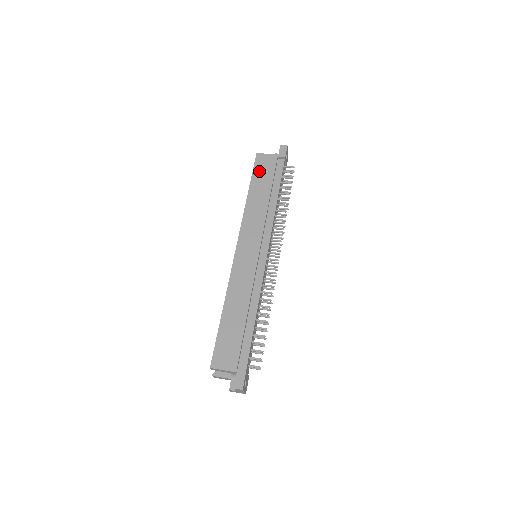
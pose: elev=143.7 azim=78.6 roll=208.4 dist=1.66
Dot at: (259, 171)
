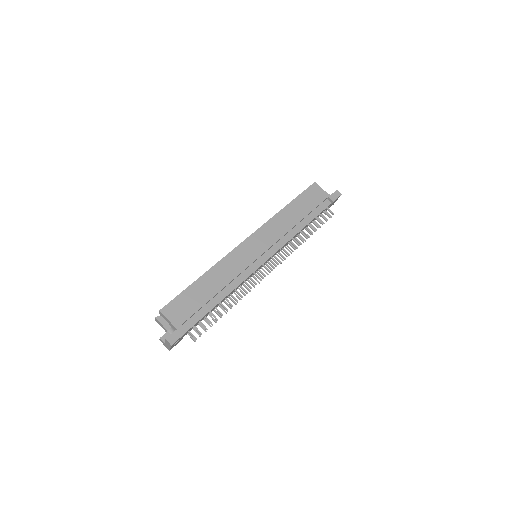
Dot at: (307, 196)
